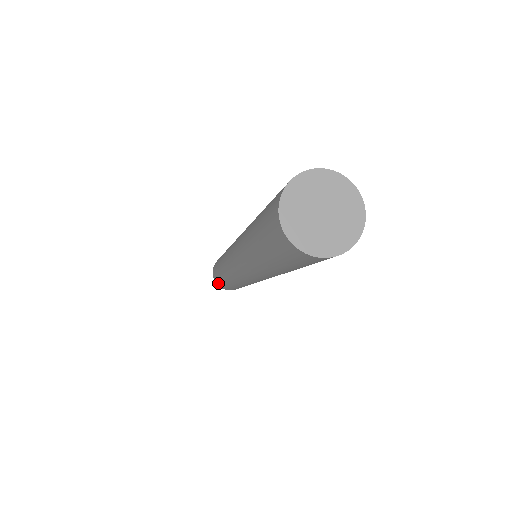
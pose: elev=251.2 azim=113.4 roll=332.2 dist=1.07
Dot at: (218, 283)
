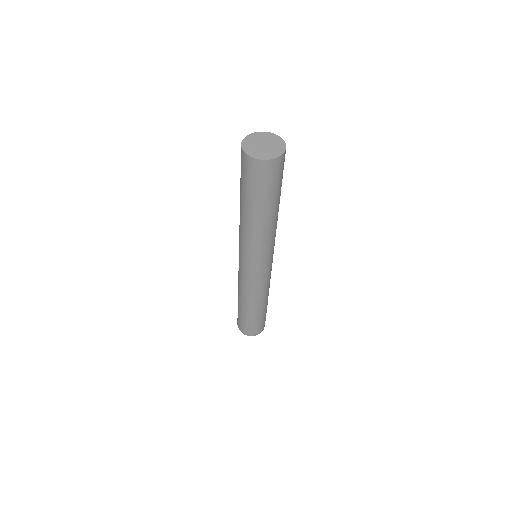
Dot at: (238, 322)
